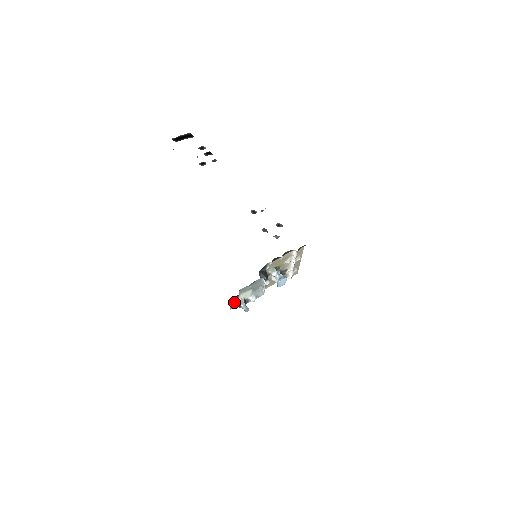
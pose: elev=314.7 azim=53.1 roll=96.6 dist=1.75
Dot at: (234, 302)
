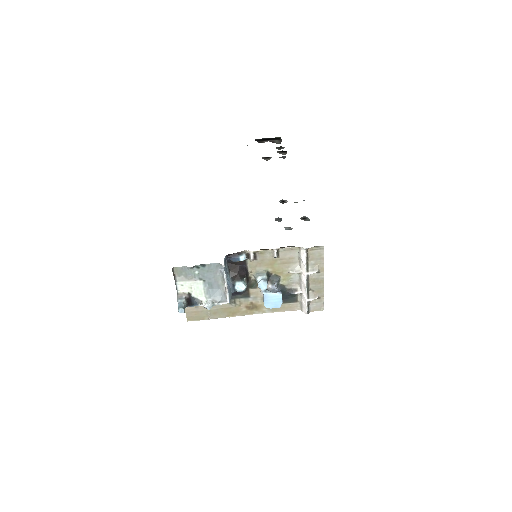
Dot at: (193, 309)
